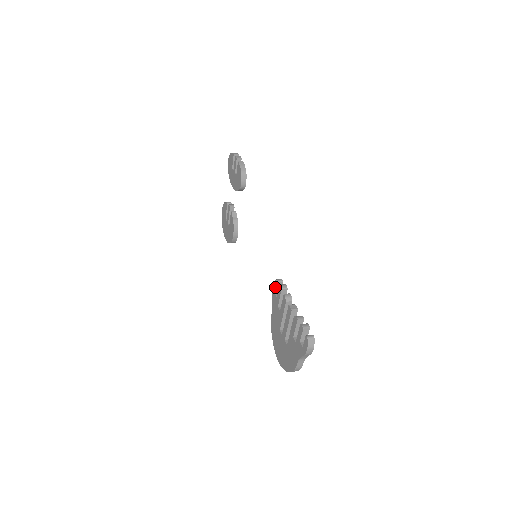
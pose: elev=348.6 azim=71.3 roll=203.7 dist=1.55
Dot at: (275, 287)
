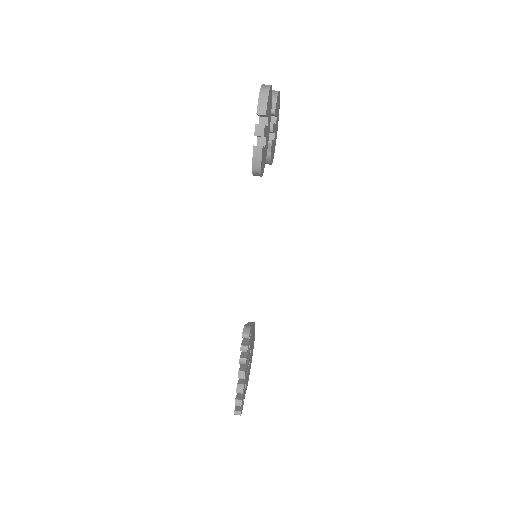
Dot at: occluded
